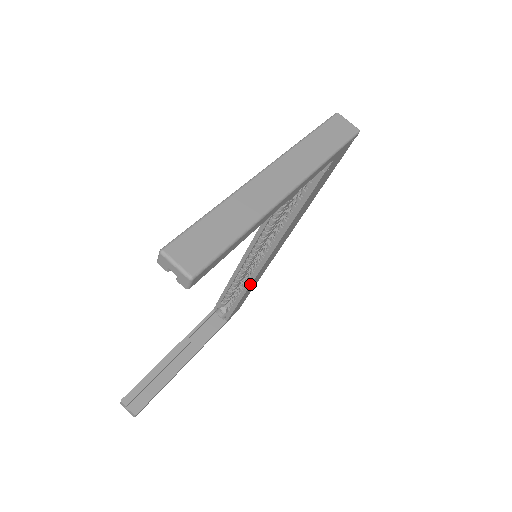
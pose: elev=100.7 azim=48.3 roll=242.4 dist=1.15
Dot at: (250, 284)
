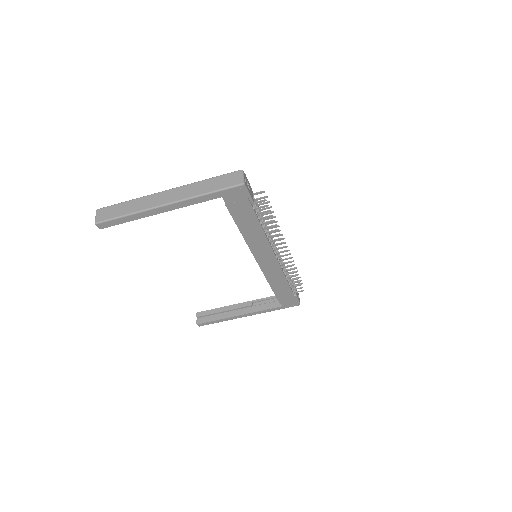
Dot at: (266, 277)
